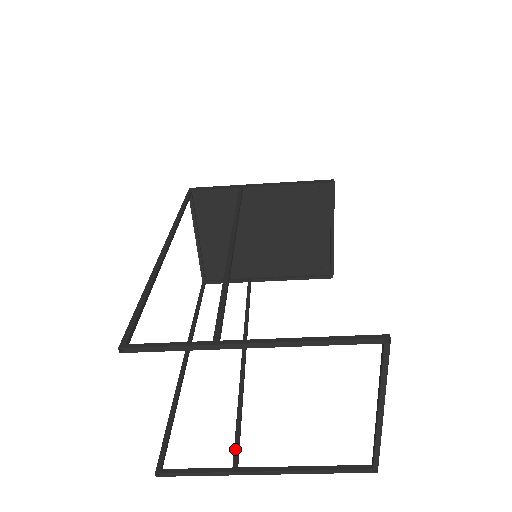
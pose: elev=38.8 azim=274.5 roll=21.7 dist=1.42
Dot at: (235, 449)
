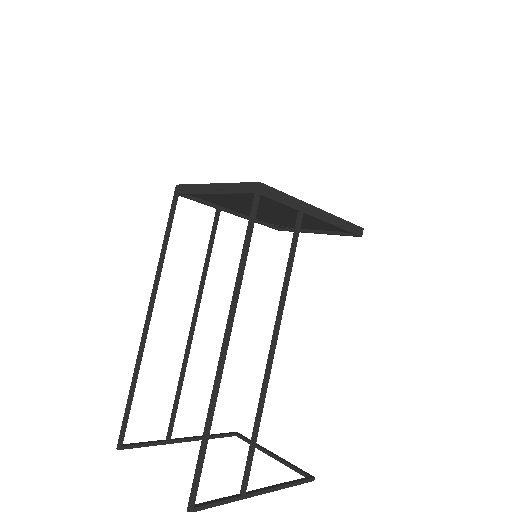
Dot at: (172, 427)
